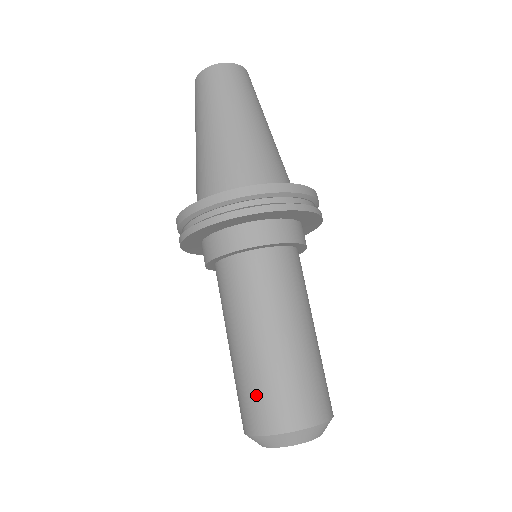
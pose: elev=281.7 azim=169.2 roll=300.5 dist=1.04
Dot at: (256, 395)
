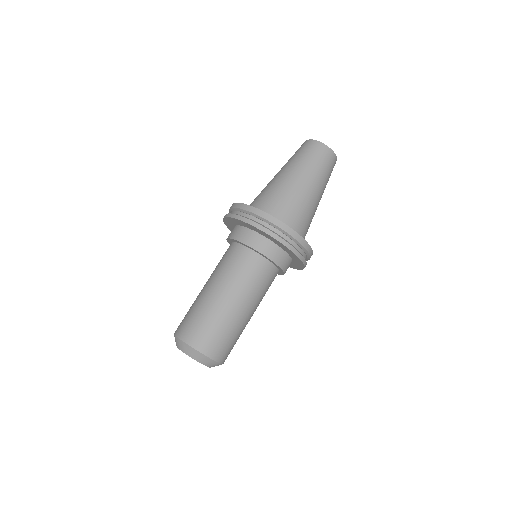
Dot at: (187, 314)
